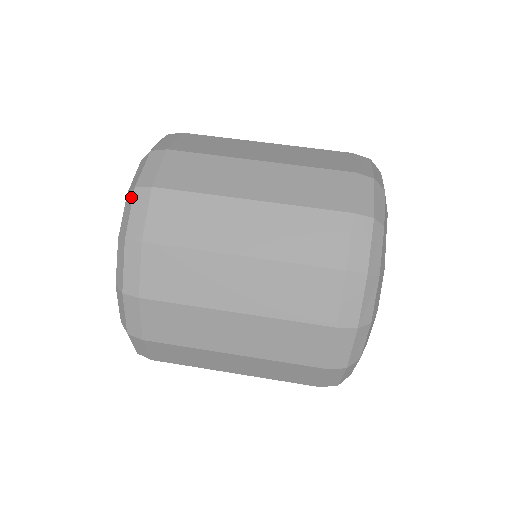
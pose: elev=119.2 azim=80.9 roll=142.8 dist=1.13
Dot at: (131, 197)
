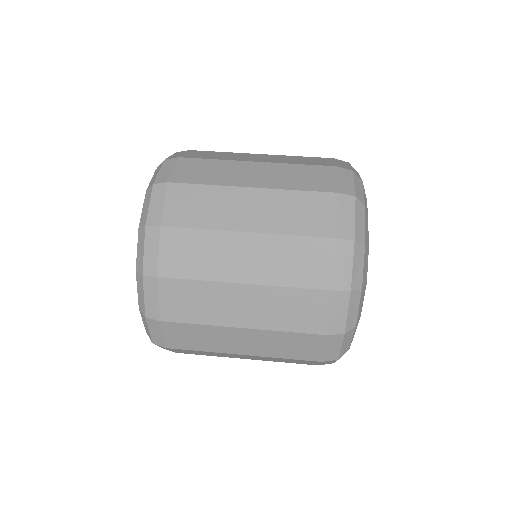
Dot at: (150, 193)
